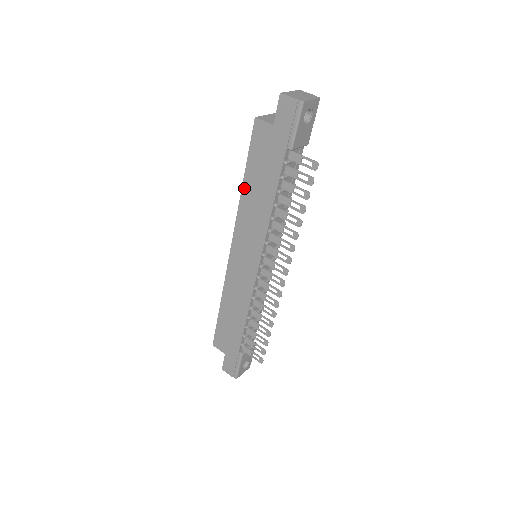
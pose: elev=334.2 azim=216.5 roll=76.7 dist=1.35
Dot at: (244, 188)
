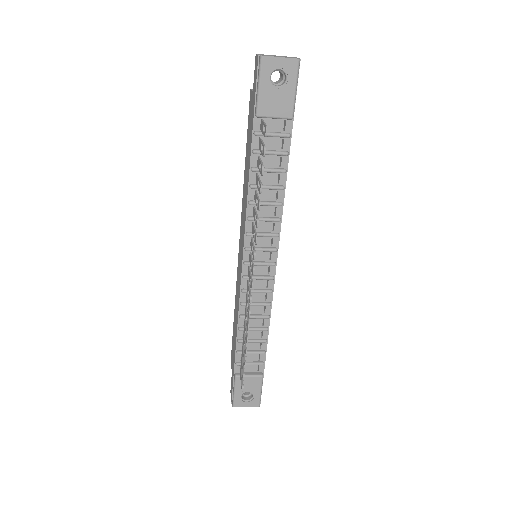
Dot at: (245, 170)
